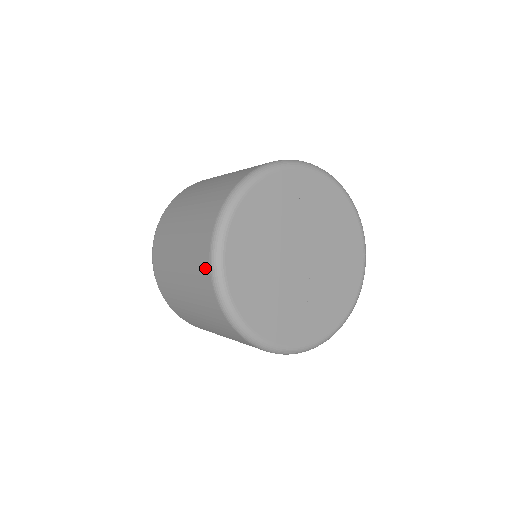
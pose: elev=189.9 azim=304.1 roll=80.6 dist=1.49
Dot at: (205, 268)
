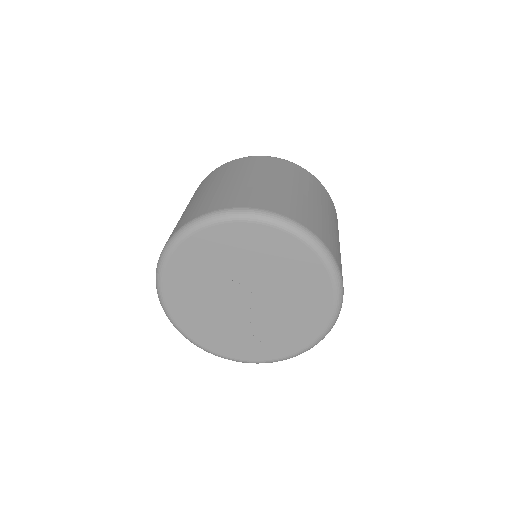
Dot at: occluded
